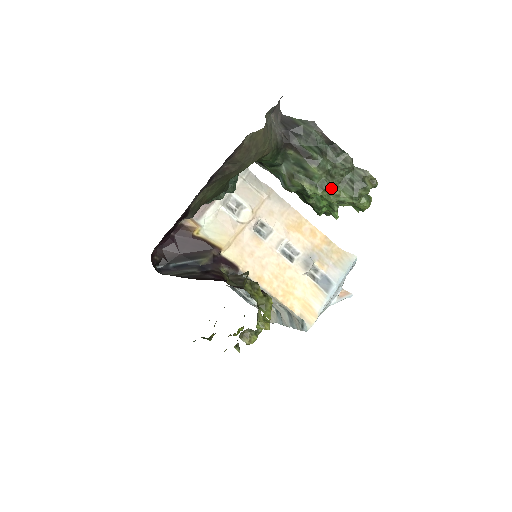
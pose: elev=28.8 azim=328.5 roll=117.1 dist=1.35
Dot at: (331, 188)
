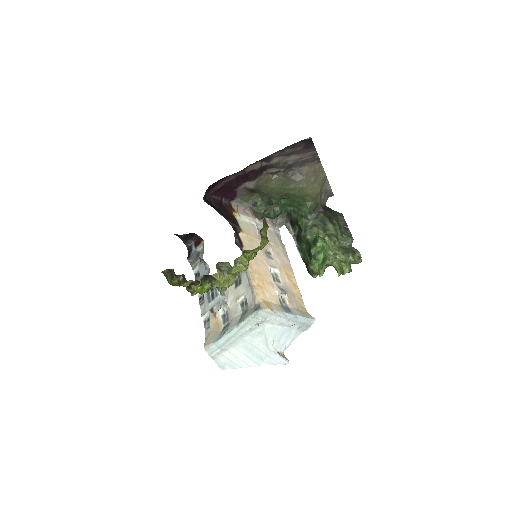
Dot at: (334, 243)
